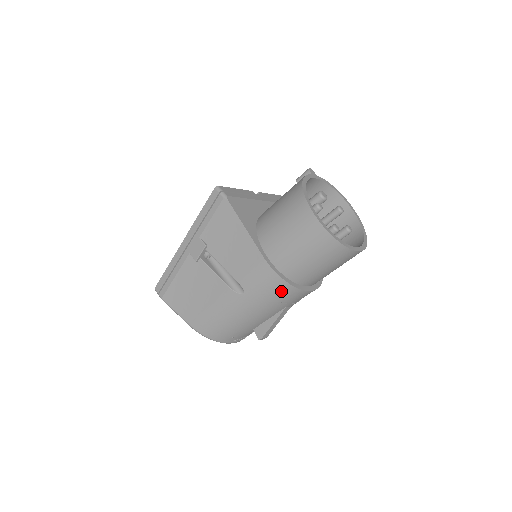
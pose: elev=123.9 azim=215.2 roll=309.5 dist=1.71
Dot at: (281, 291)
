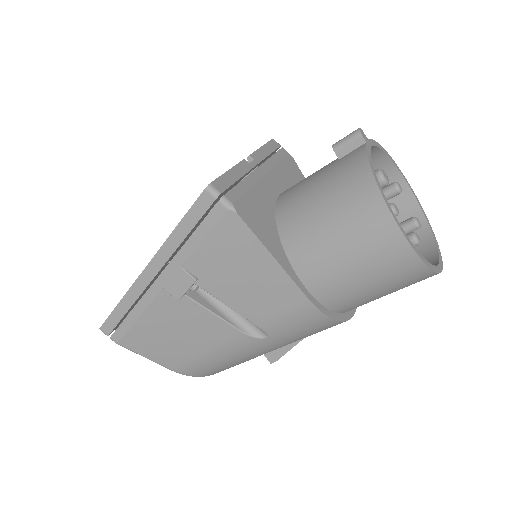
Dot at: (325, 328)
